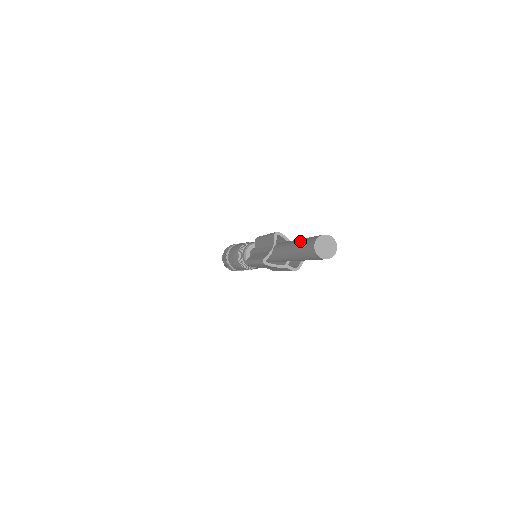
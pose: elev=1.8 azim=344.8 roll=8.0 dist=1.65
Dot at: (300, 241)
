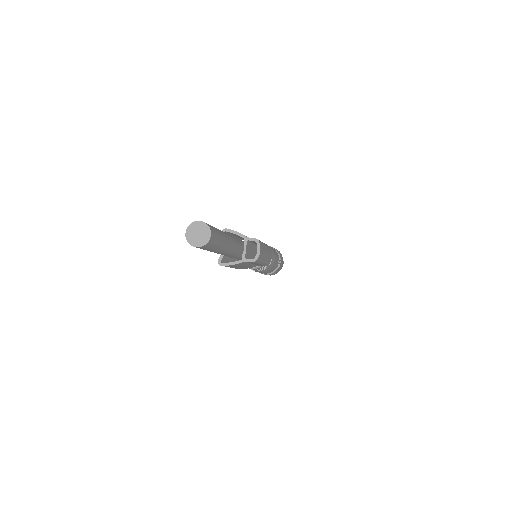
Dot at: occluded
